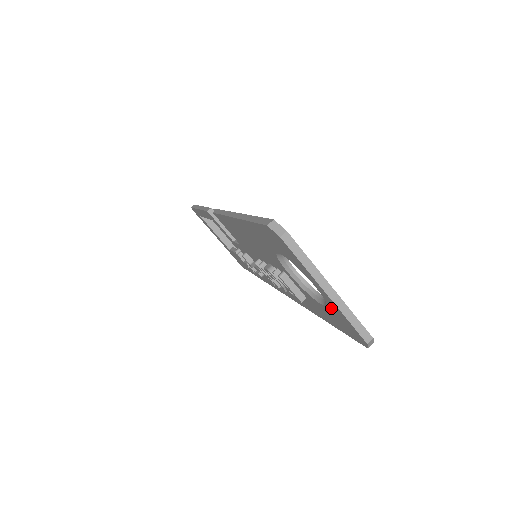
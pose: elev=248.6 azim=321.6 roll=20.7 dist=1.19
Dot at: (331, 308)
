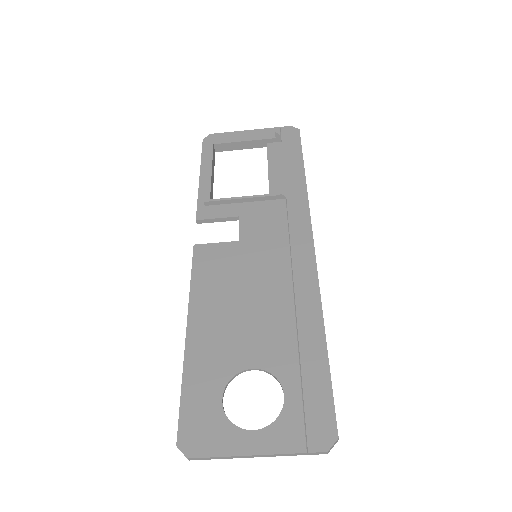
Dot at: (285, 428)
